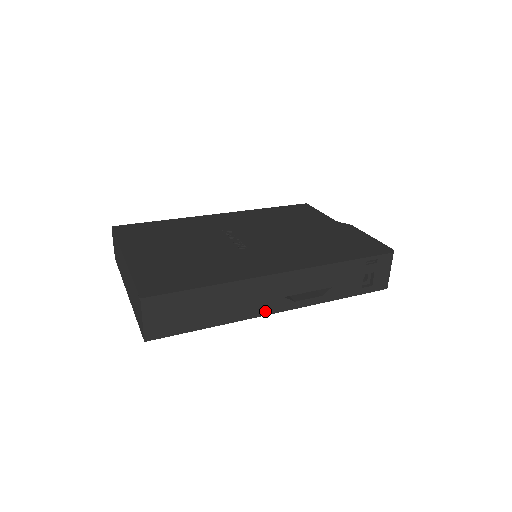
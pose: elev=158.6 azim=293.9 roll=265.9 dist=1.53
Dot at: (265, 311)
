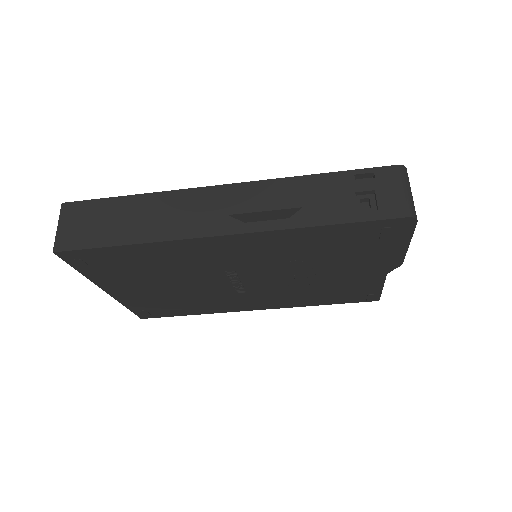
Dot at: (202, 232)
